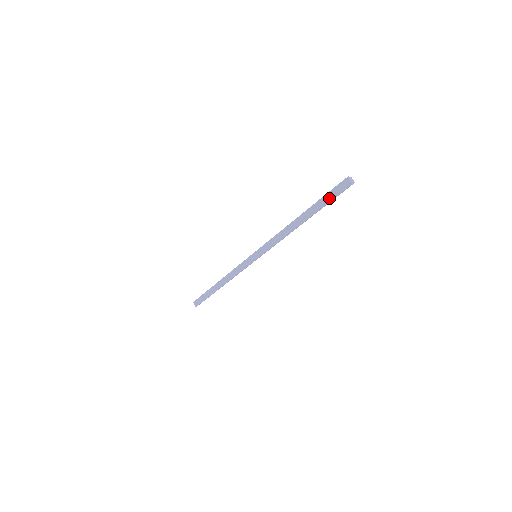
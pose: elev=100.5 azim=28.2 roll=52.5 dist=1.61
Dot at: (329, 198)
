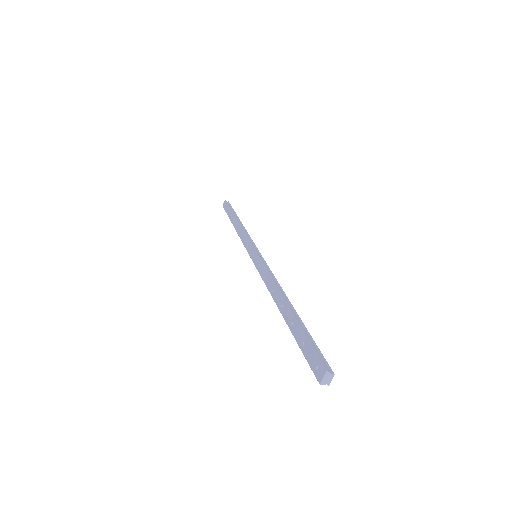
Dot at: (303, 346)
